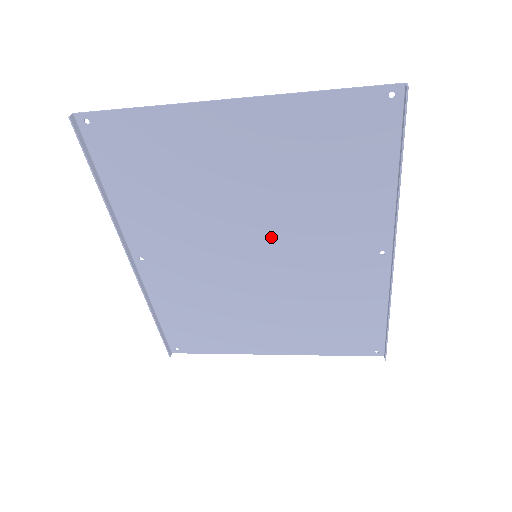
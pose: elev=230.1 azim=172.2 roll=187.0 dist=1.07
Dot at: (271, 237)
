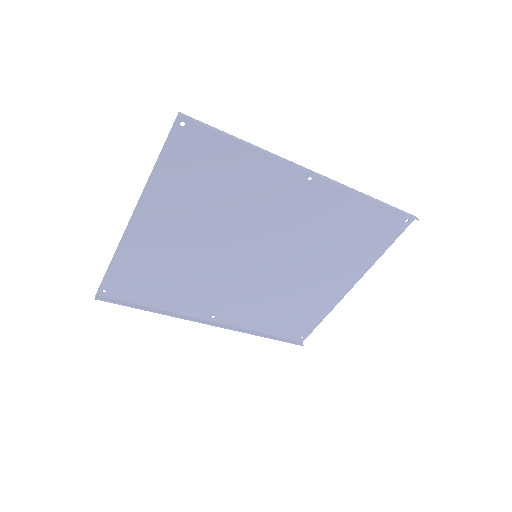
Dot at: (246, 240)
